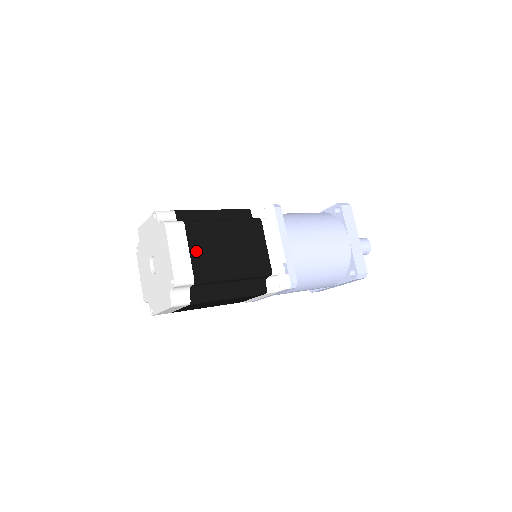
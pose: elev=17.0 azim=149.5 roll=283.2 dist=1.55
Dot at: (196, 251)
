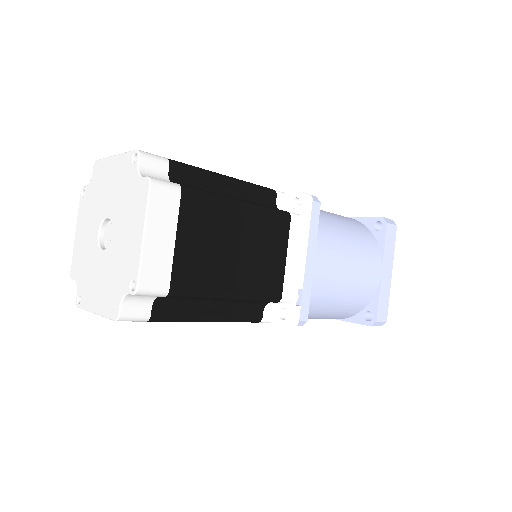
Dot at: (186, 242)
